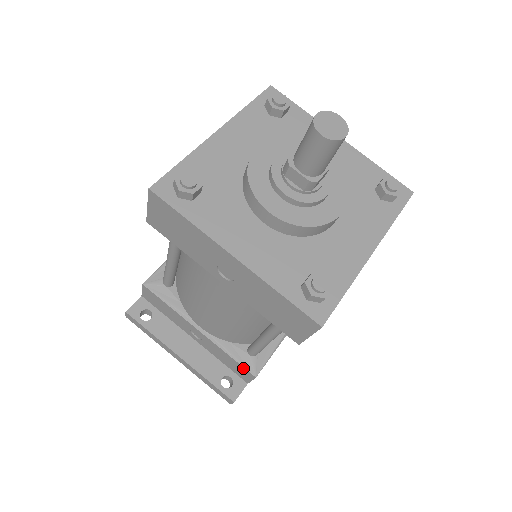
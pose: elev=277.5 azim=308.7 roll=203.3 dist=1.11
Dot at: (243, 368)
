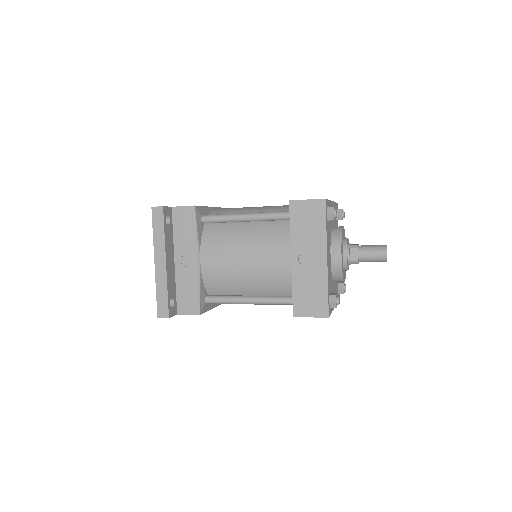
Dot at: (198, 304)
